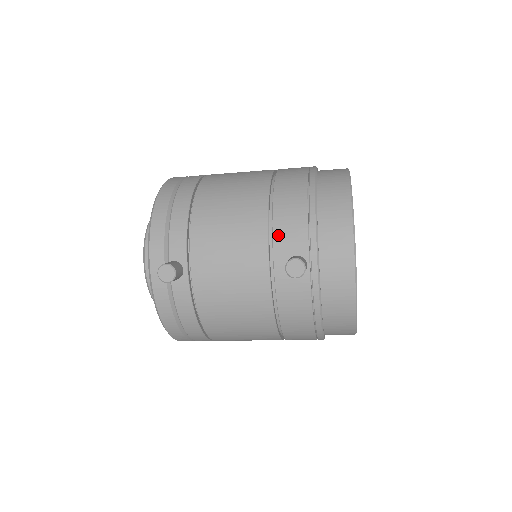
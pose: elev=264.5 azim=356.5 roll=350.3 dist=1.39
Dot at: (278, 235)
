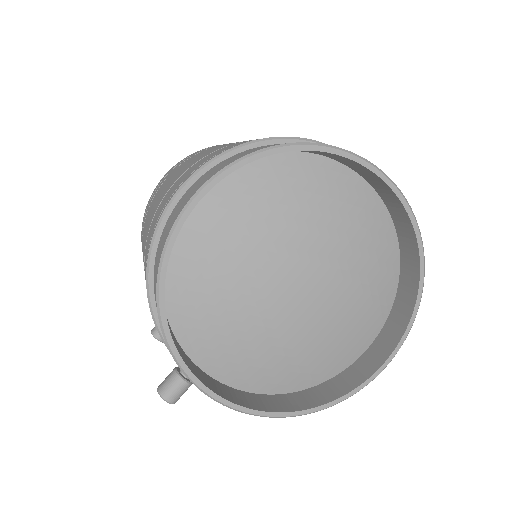
Dot at: occluded
